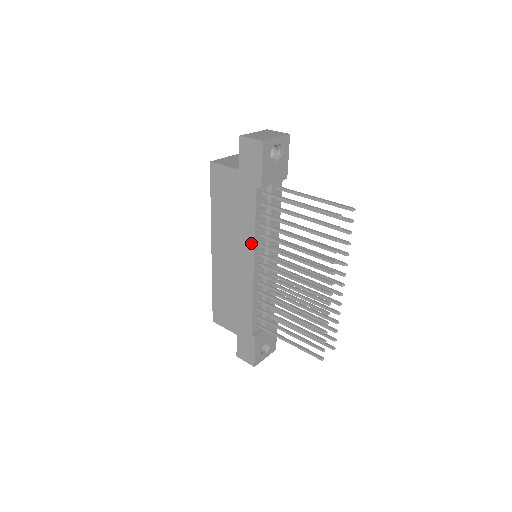
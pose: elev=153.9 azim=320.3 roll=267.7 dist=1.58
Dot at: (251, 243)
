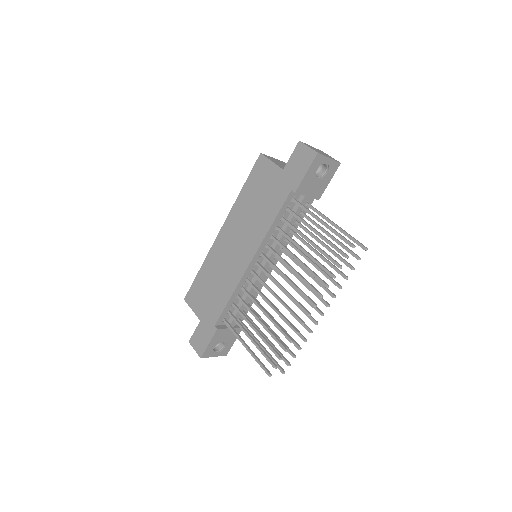
Dot at: (260, 239)
